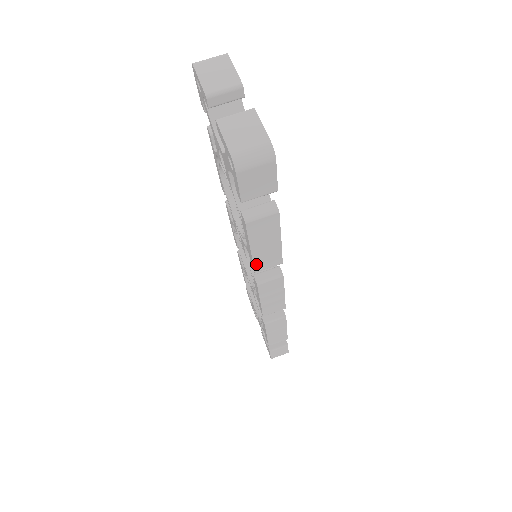
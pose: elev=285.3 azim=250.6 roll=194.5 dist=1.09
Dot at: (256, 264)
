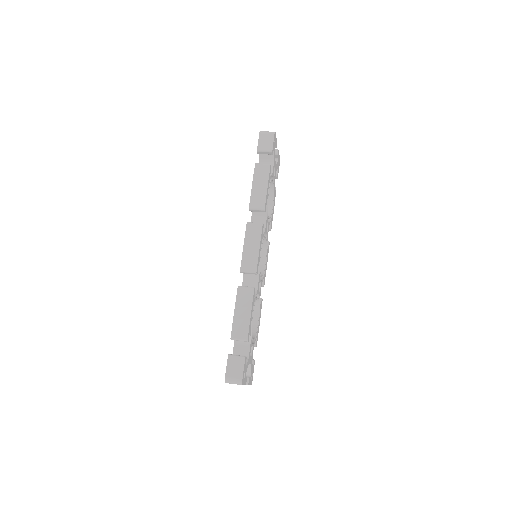
Dot at: (252, 200)
